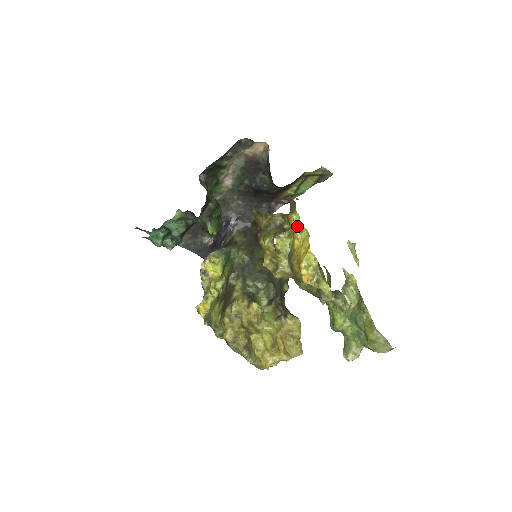
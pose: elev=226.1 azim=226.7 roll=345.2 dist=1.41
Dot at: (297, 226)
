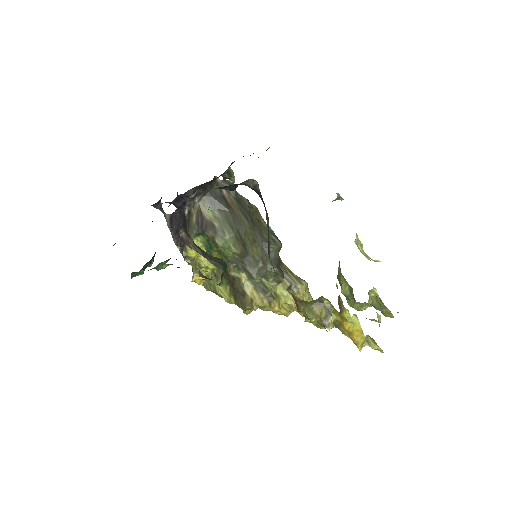
Dot at: (350, 322)
